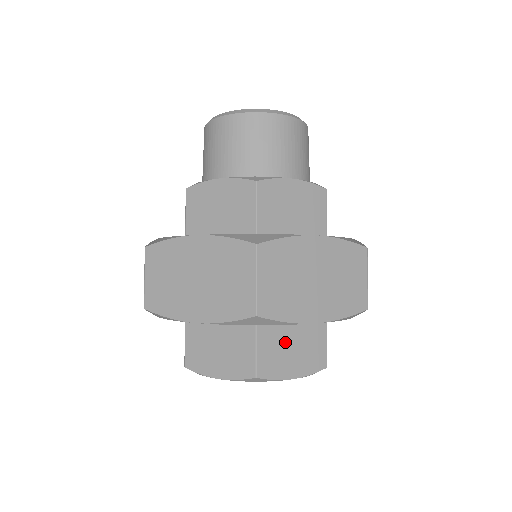
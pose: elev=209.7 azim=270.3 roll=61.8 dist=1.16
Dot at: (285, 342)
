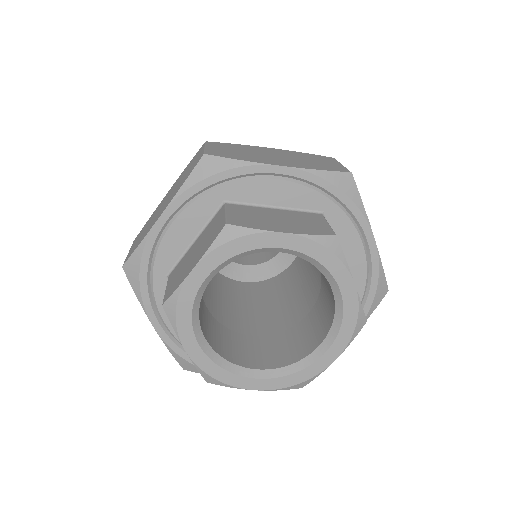
Dot at: (265, 215)
